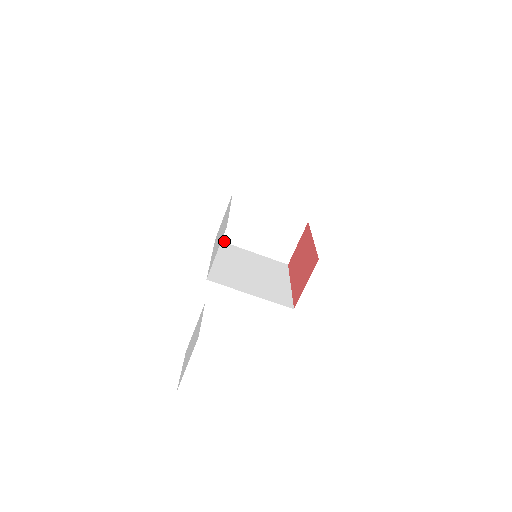
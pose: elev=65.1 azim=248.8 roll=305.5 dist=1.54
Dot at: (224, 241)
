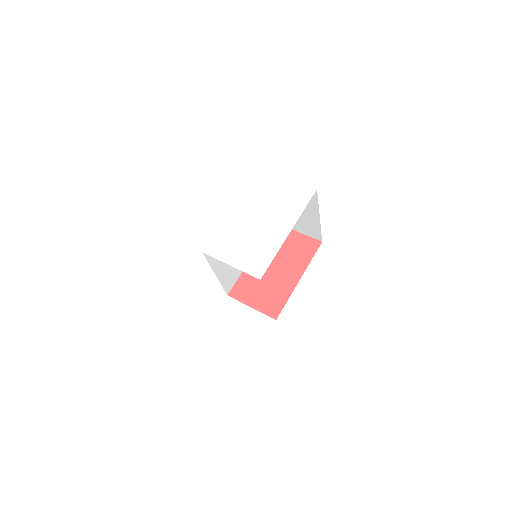
Dot at: occluded
